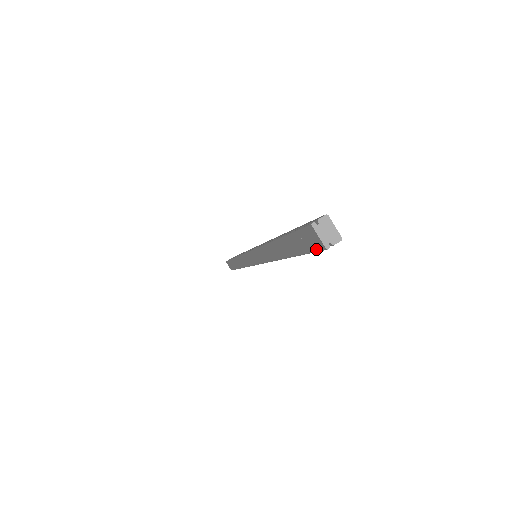
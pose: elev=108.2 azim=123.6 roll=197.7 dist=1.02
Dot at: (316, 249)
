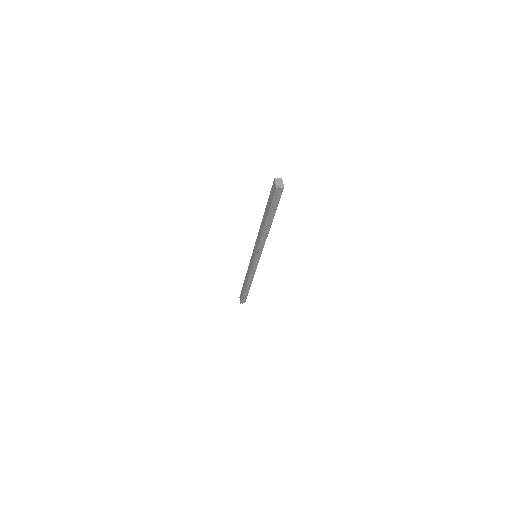
Dot at: (274, 193)
